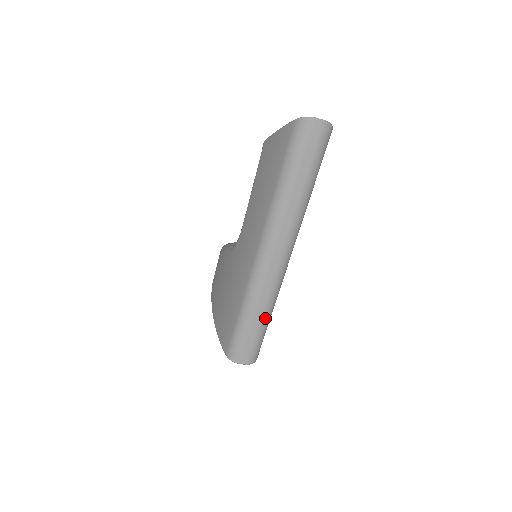
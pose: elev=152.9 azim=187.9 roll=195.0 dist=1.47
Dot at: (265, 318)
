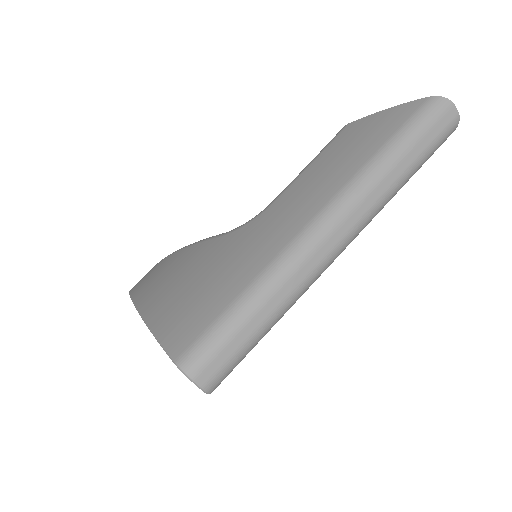
Dot at: (272, 320)
